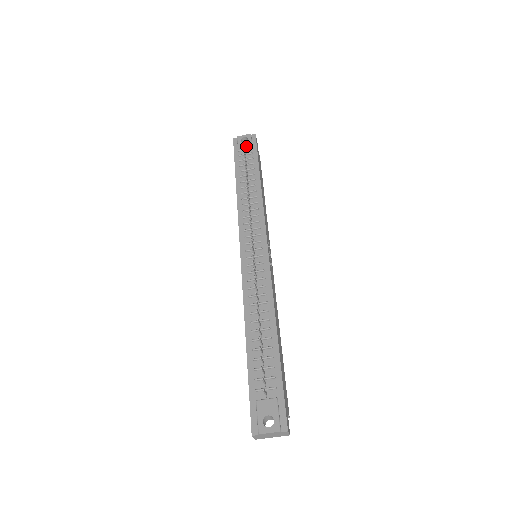
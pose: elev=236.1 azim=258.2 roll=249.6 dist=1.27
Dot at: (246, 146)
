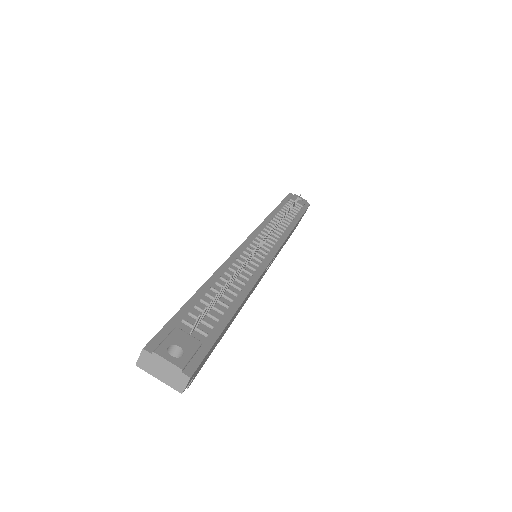
Dot at: (299, 202)
